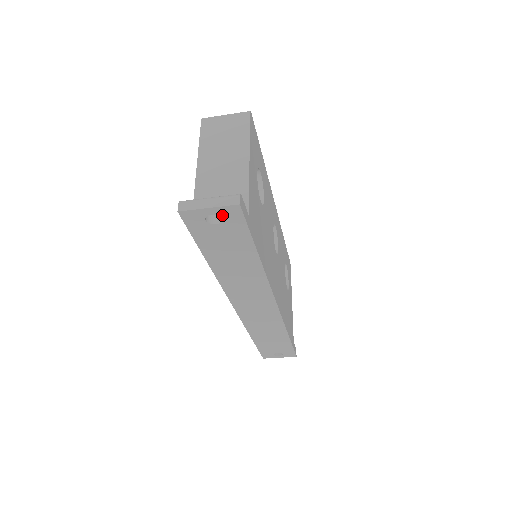
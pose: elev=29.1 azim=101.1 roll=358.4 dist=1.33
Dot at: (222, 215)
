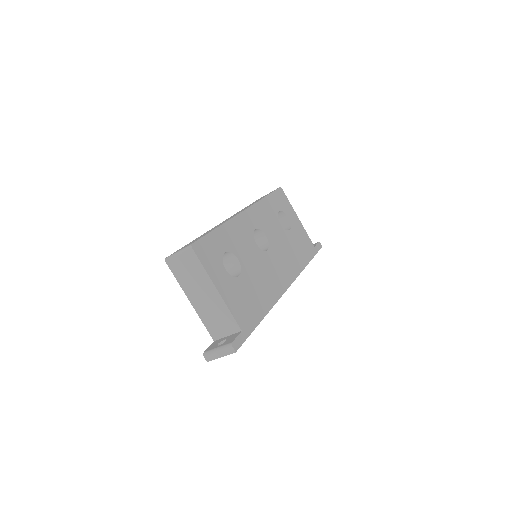
Dot at: occluded
